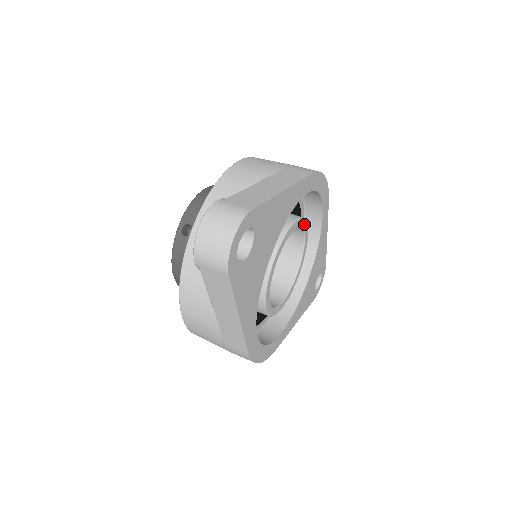
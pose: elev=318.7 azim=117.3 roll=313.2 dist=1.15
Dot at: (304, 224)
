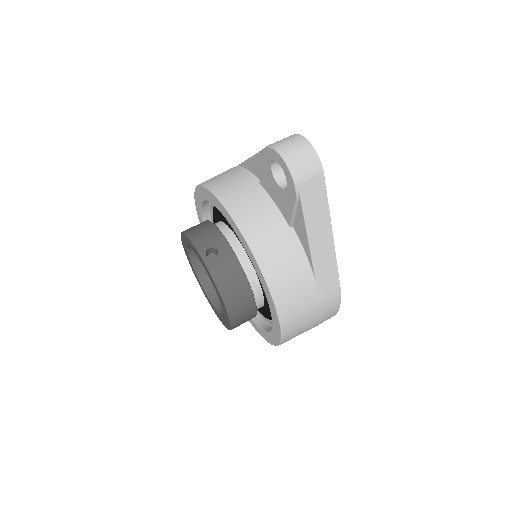
Dot at: occluded
